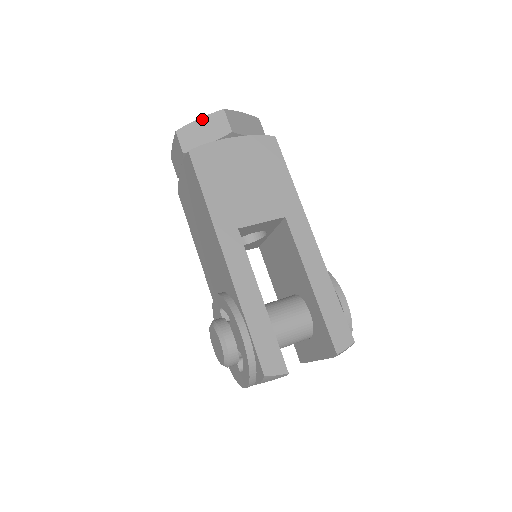
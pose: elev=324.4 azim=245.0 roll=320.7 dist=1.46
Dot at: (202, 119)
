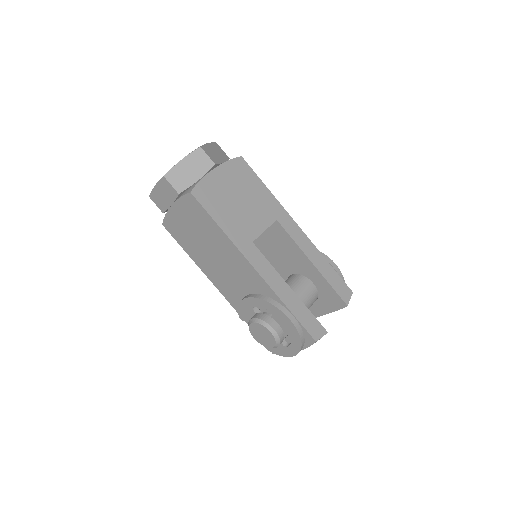
Dot at: (184, 160)
